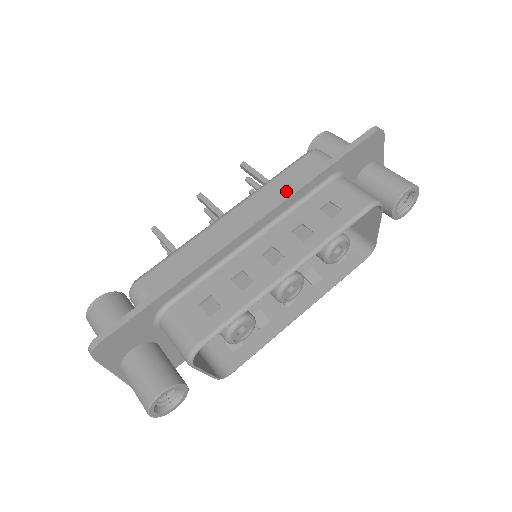
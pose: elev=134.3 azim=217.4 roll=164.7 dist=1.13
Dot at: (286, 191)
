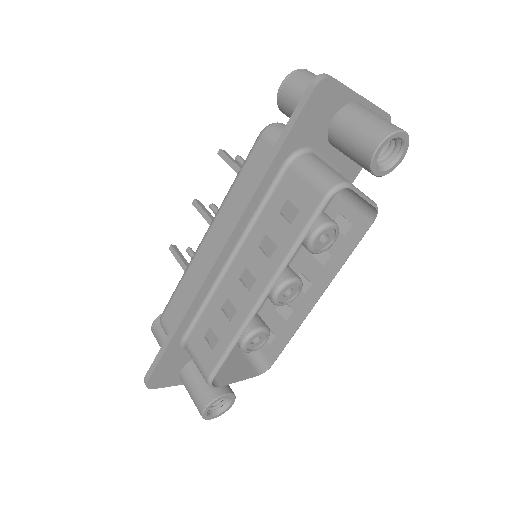
Dot at: occluded
